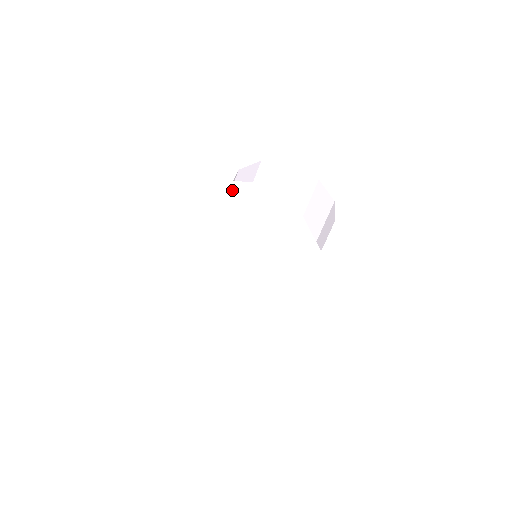
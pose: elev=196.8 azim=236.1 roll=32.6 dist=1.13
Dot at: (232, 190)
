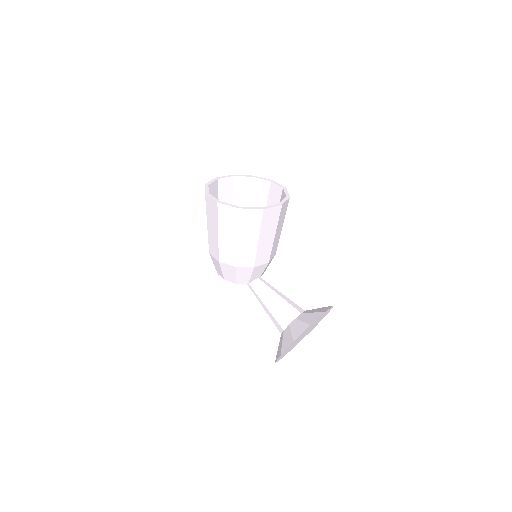
Dot at: occluded
